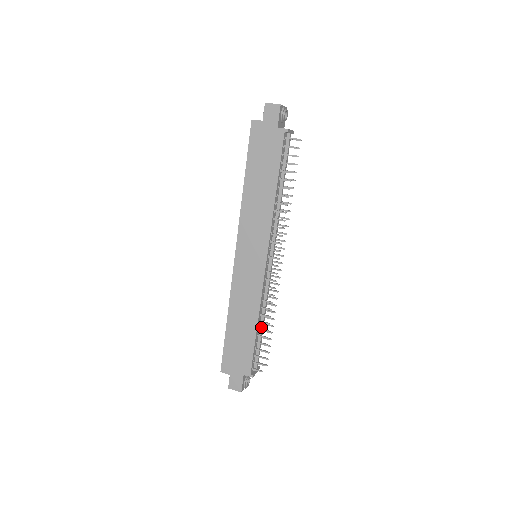
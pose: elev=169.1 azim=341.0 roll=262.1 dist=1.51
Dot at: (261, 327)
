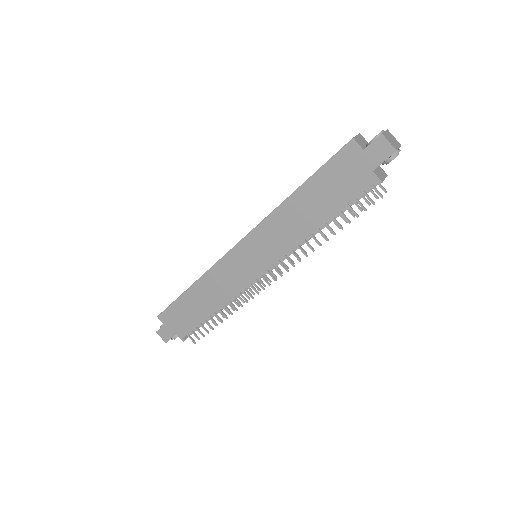
Dot at: (218, 311)
